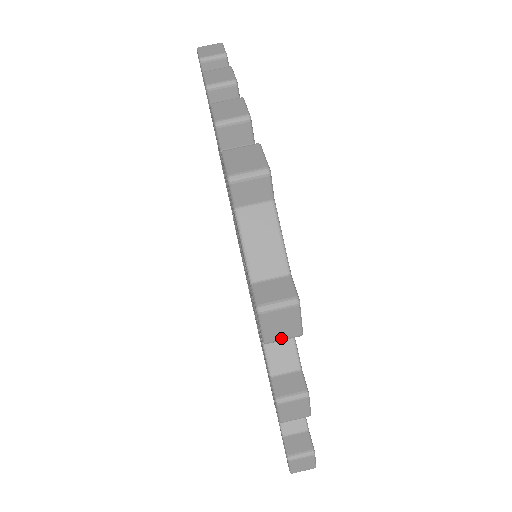
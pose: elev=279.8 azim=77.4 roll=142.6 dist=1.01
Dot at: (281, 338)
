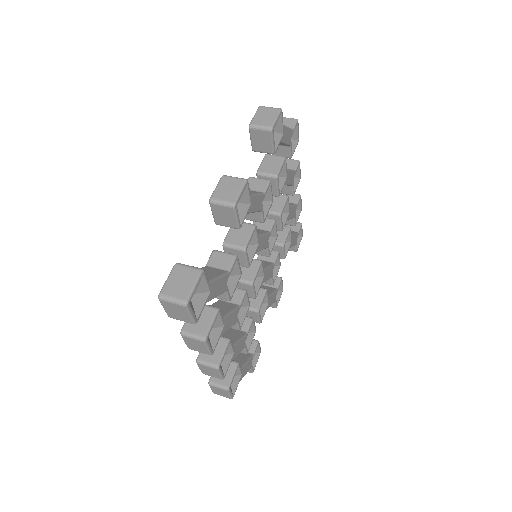
Dot at: (260, 124)
